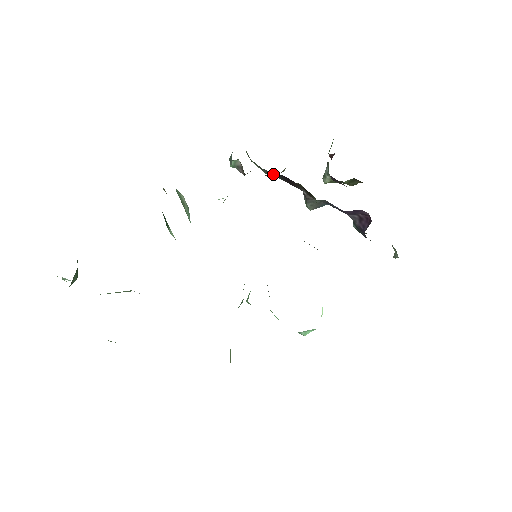
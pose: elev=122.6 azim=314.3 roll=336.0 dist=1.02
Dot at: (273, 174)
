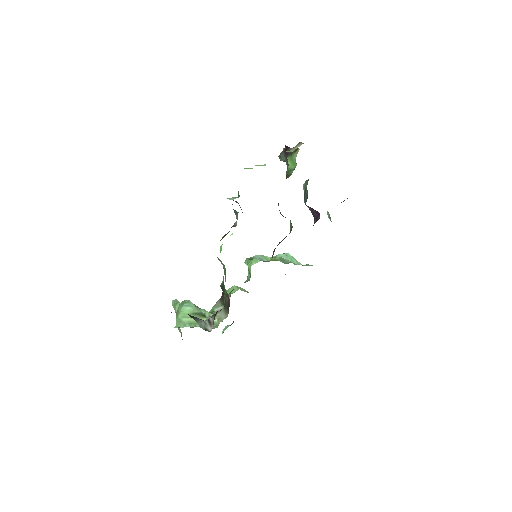
Dot at: occluded
